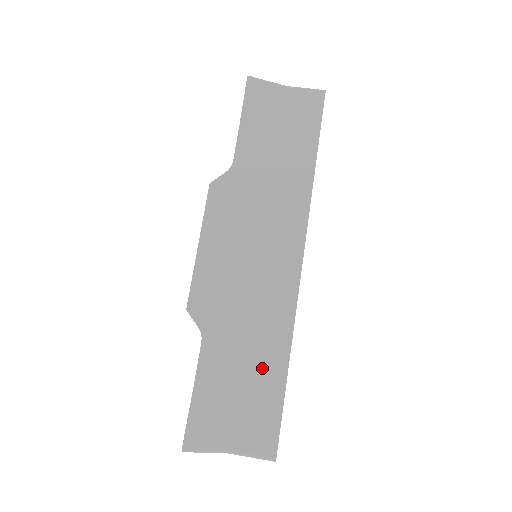
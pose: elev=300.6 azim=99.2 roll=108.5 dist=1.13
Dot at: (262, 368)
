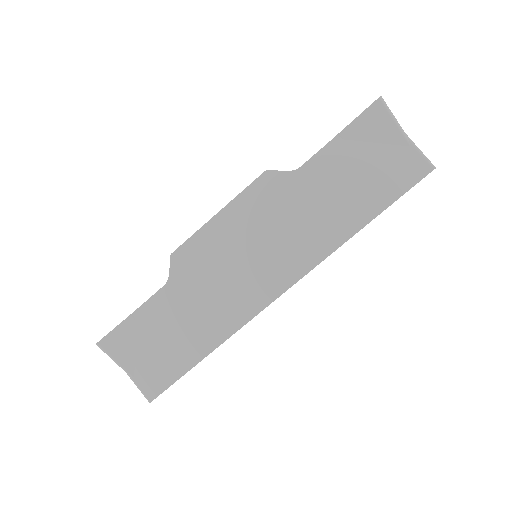
Dot at: (189, 340)
